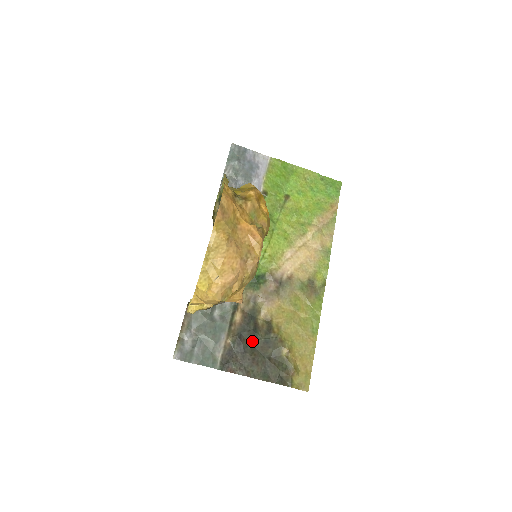
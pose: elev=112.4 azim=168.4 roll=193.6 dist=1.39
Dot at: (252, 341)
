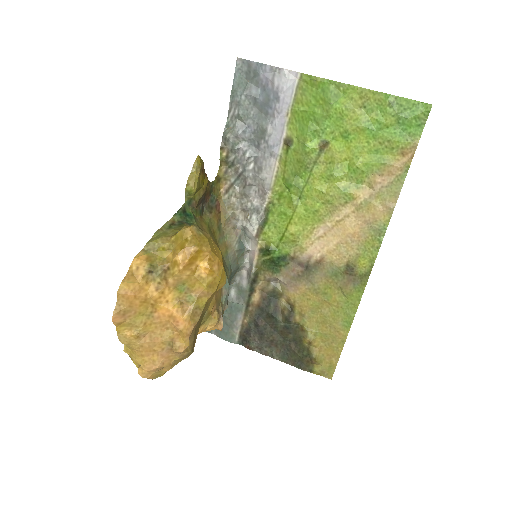
Dot at: (271, 324)
